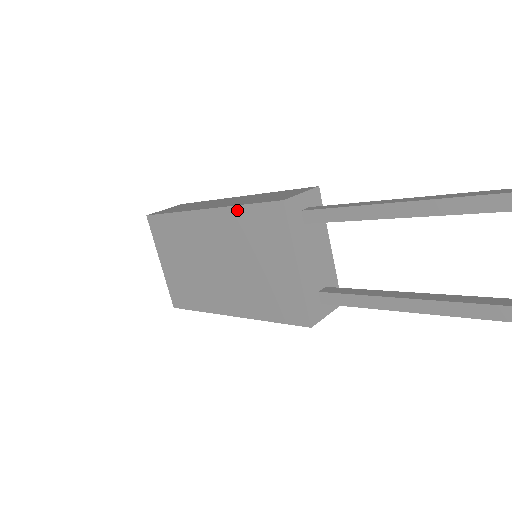
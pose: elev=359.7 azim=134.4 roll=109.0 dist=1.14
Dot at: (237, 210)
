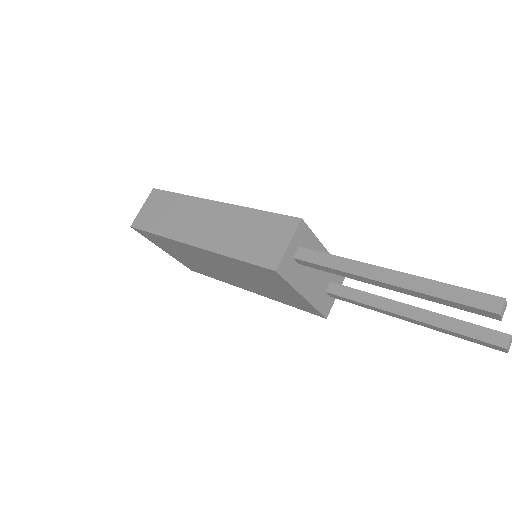
Dot at: (229, 259)
